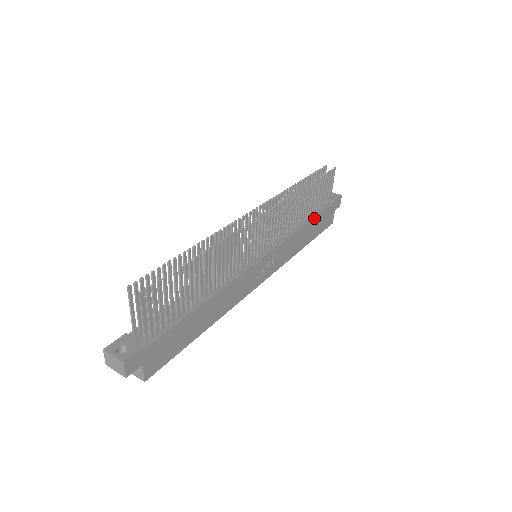
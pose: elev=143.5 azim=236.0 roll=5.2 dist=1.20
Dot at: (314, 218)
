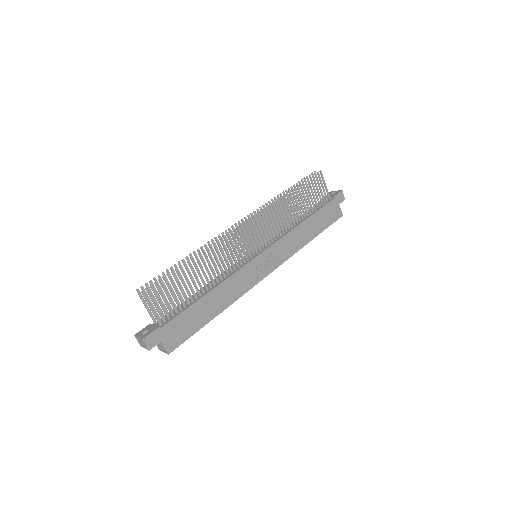
Dot at: (311, 215)
